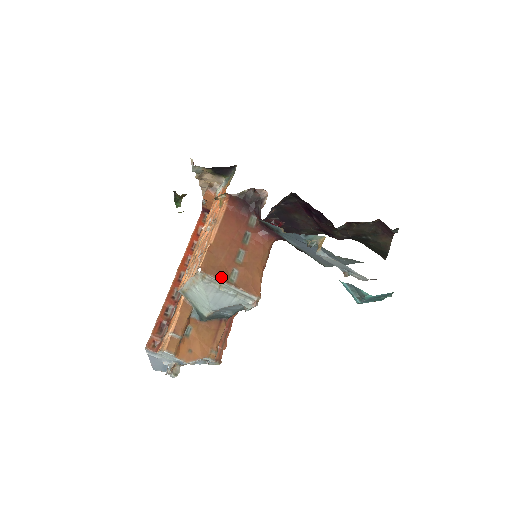
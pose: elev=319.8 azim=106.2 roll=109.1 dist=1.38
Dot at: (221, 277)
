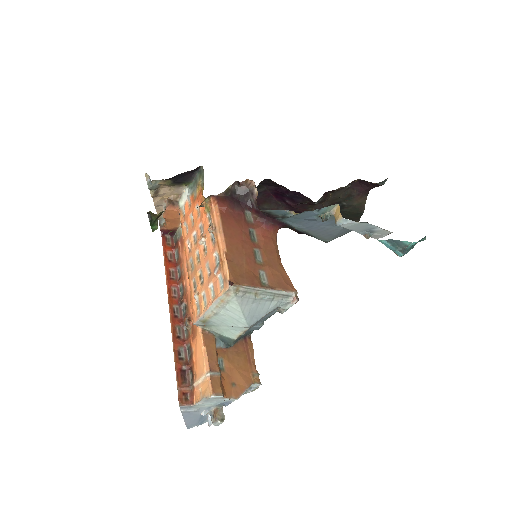
Dot at: (254, 283)
